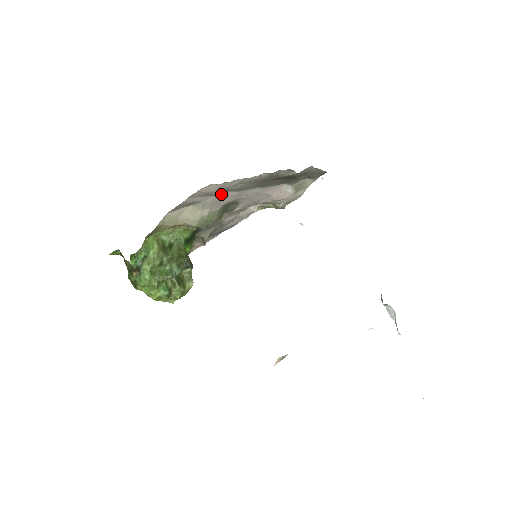
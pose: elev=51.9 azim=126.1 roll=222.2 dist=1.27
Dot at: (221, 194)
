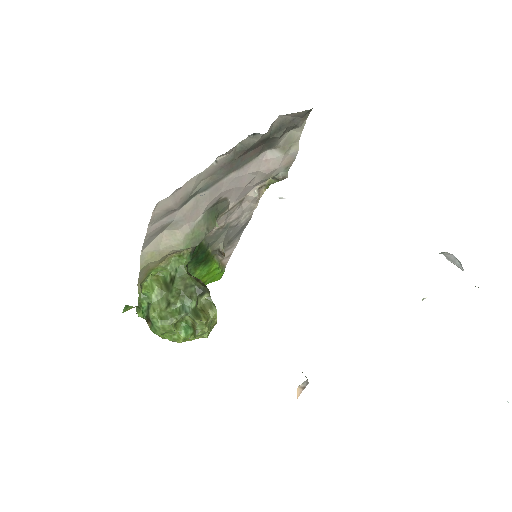
Dot at: (188, 203)
